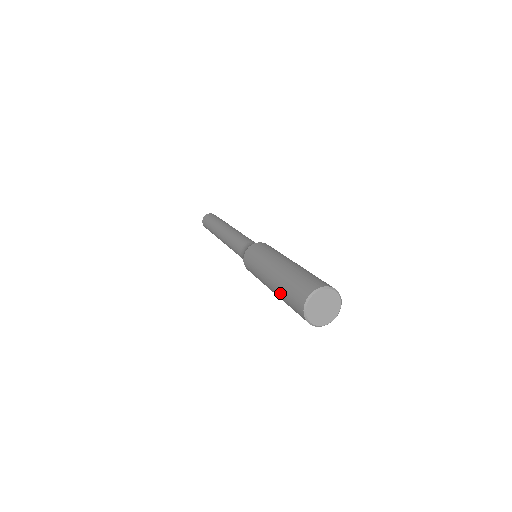
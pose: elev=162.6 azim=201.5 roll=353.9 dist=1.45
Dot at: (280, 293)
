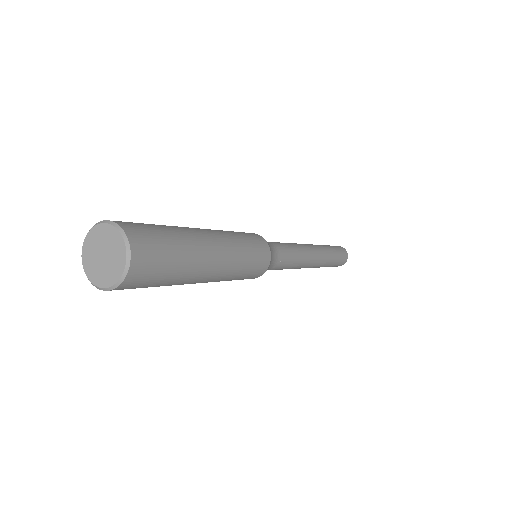
Dot at: occluded
